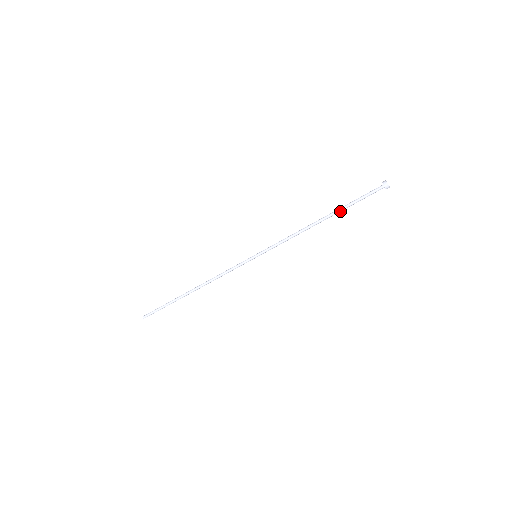
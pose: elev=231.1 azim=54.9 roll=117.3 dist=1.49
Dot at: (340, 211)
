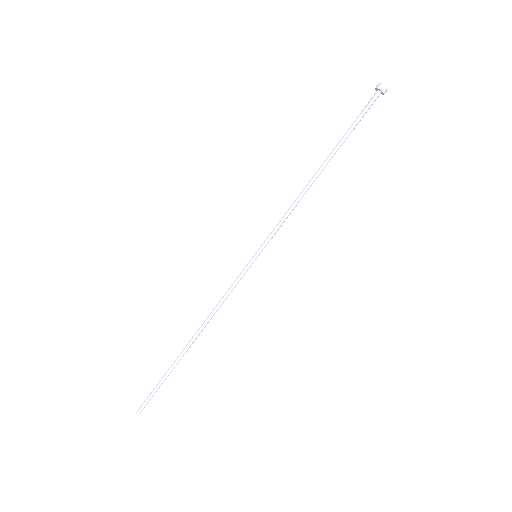
Dot at: (338, 147)
